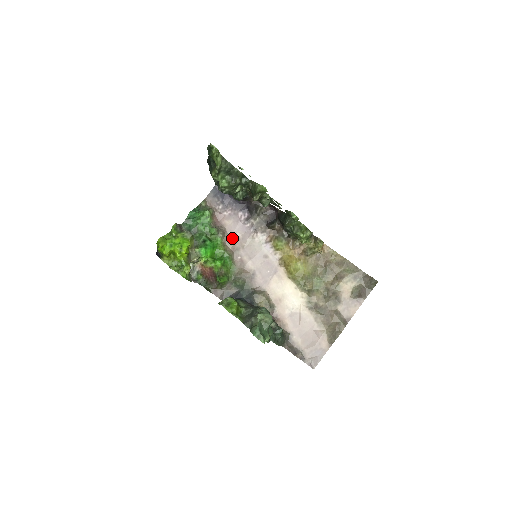
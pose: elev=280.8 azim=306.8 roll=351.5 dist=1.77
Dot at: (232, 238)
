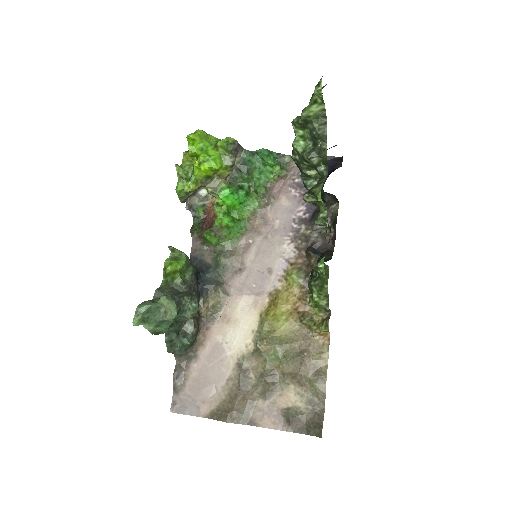
Dot at: (268, 218)
